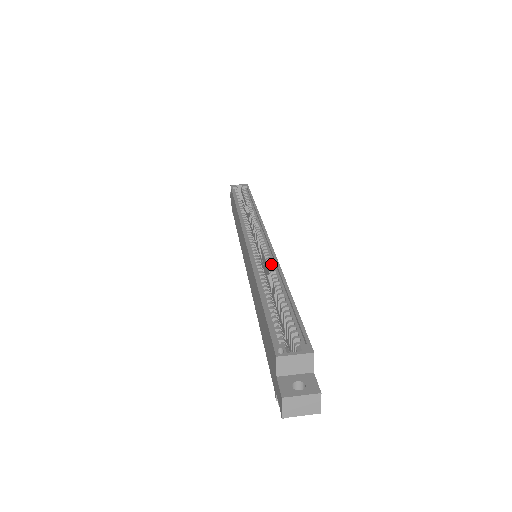
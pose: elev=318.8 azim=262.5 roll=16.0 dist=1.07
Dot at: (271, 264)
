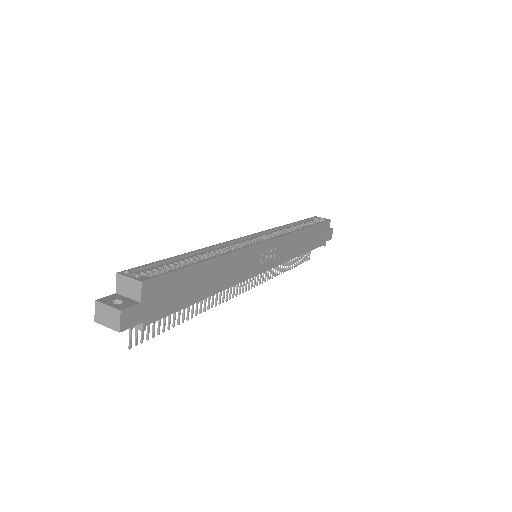
Dot at: occluded
